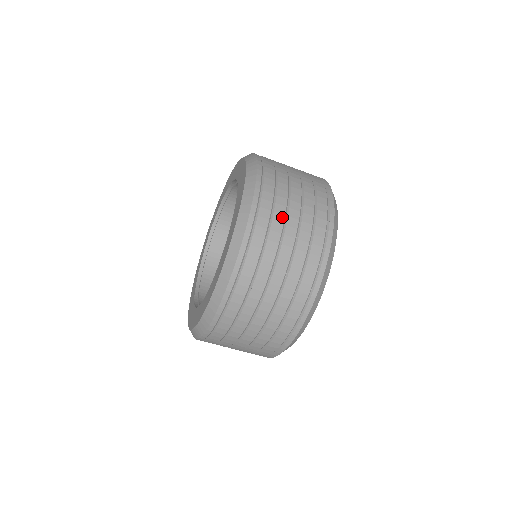
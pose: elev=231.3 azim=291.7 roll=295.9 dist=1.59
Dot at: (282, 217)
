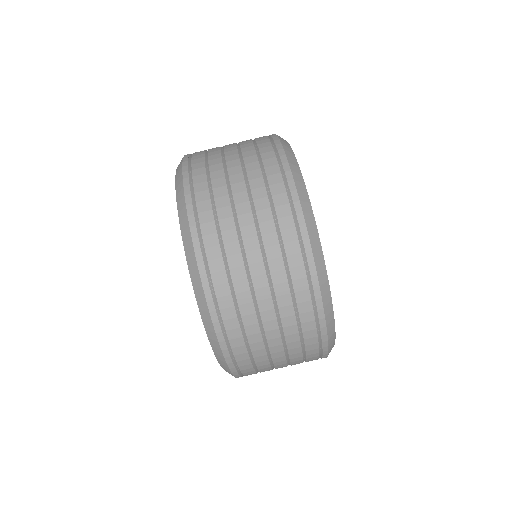
Dot at: (220, 165)
